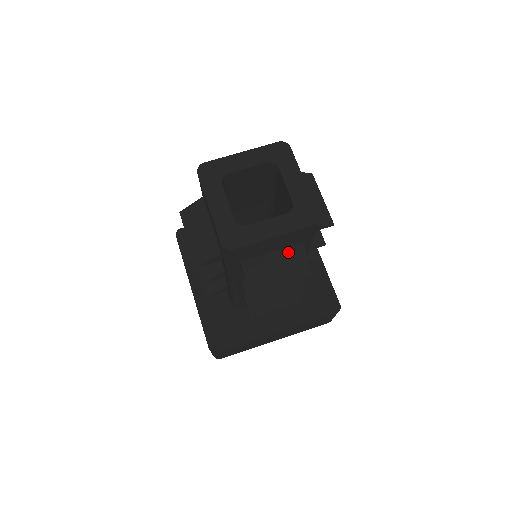
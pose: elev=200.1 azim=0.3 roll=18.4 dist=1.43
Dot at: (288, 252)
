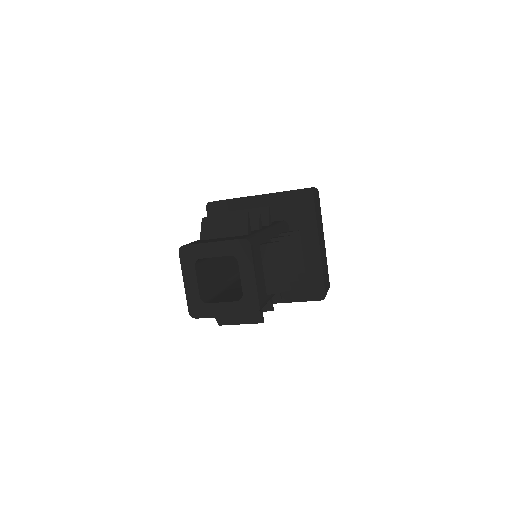
Dot at: occluded
